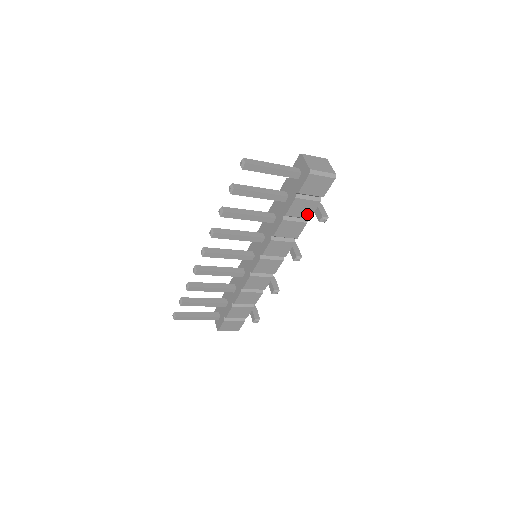
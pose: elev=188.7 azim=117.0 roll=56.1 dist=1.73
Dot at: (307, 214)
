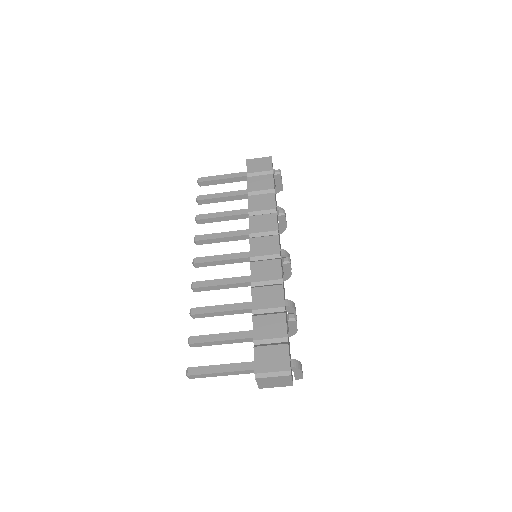
Dot at: (268, 186)
